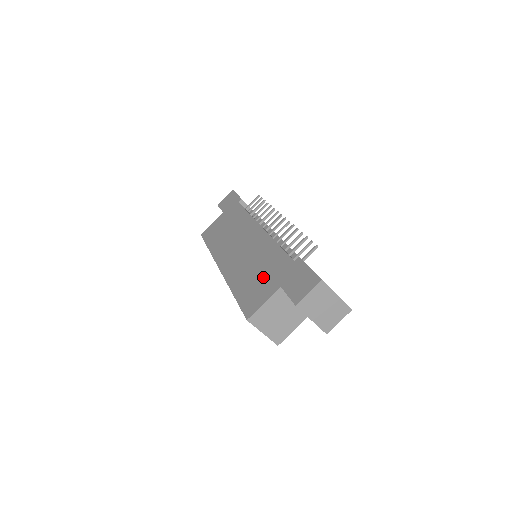
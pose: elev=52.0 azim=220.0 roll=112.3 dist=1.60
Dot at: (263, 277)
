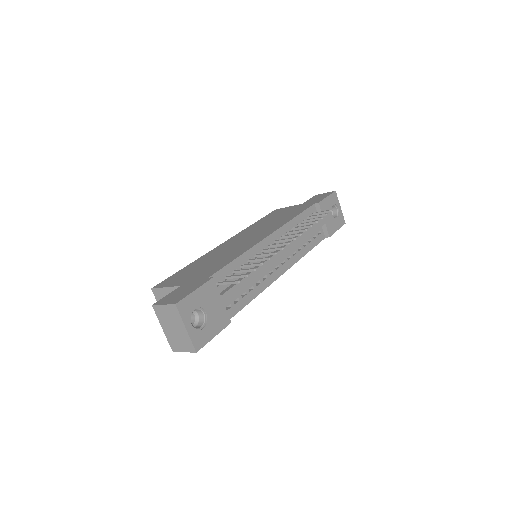
Dot at: (198, 270)
